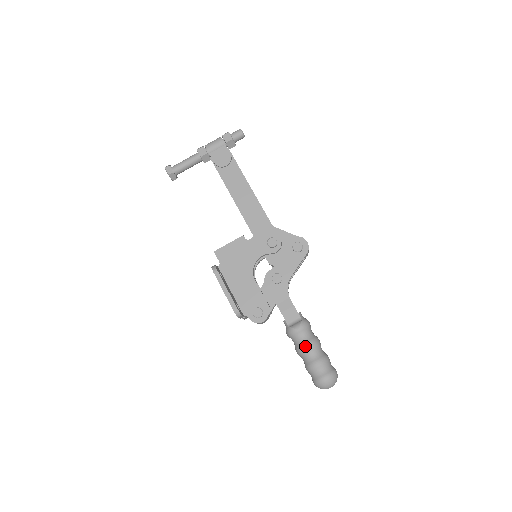
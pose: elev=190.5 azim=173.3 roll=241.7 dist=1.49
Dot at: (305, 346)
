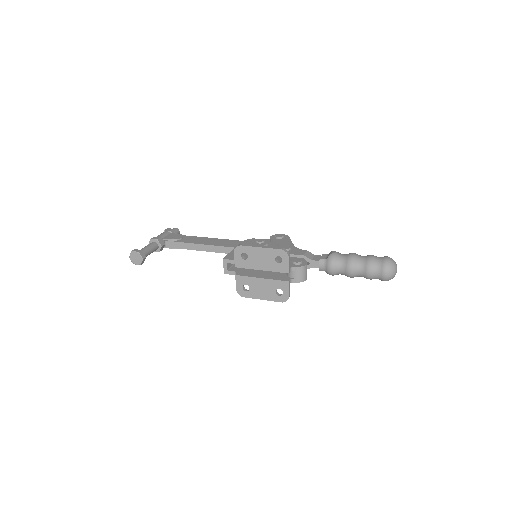
Dot at: (351, 255)
